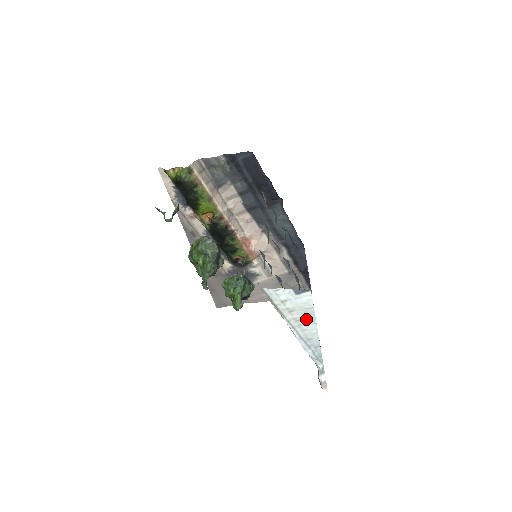
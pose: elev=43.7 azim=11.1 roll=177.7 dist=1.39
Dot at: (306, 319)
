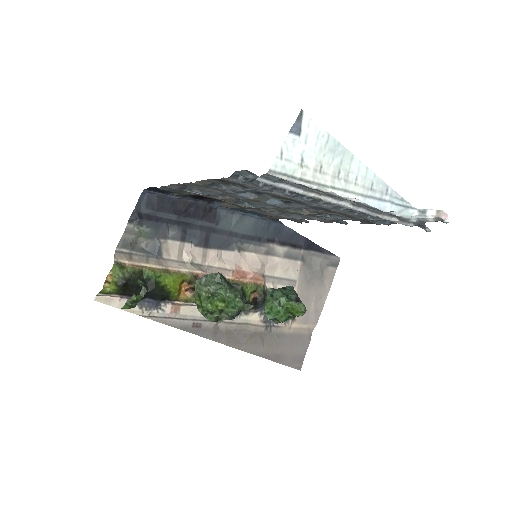
Dot at: (341, 162)
